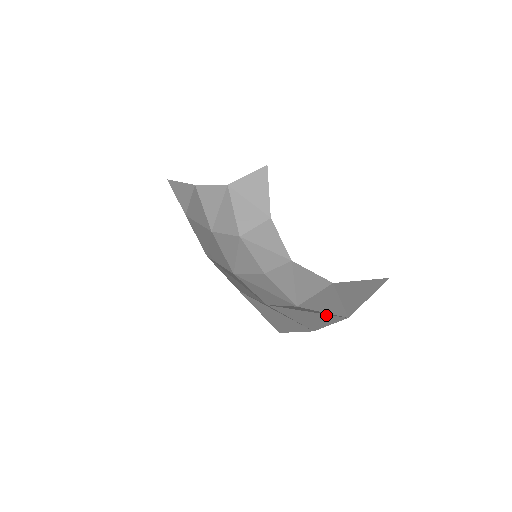
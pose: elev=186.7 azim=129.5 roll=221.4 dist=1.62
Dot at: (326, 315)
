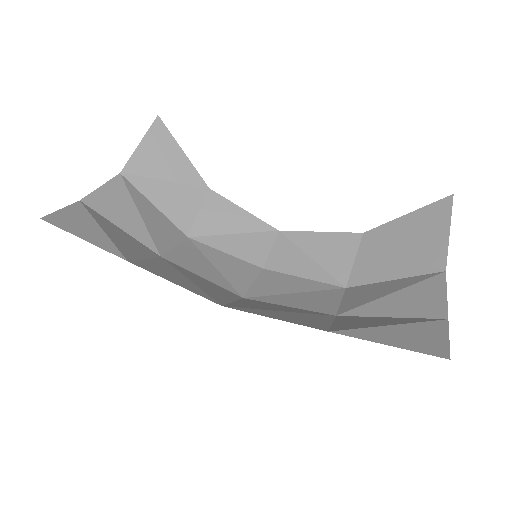
Dot at: (420, 284)
